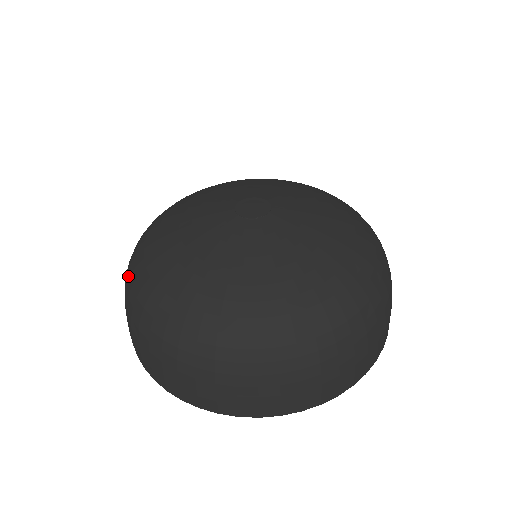
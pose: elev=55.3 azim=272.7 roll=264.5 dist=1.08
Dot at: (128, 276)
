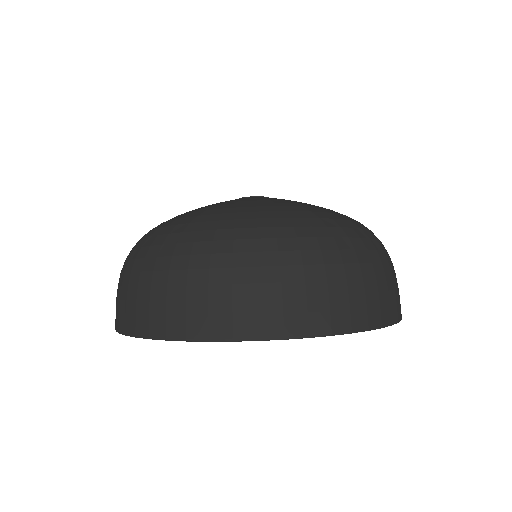
Dot at: occluded
